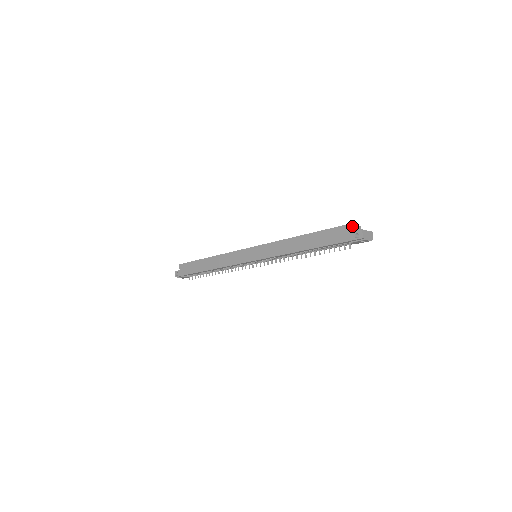
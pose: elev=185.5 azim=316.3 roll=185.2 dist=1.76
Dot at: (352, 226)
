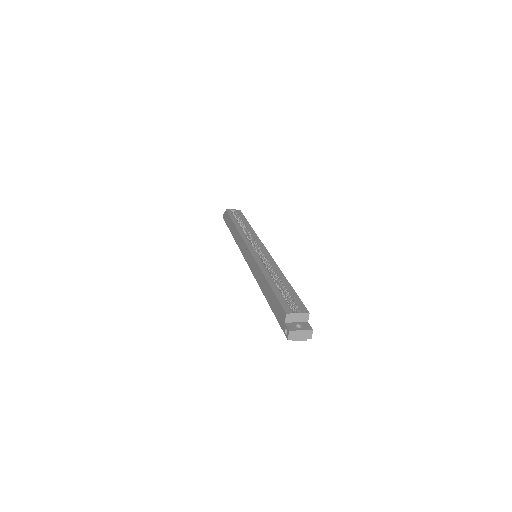
Dot at: (289, 316)
